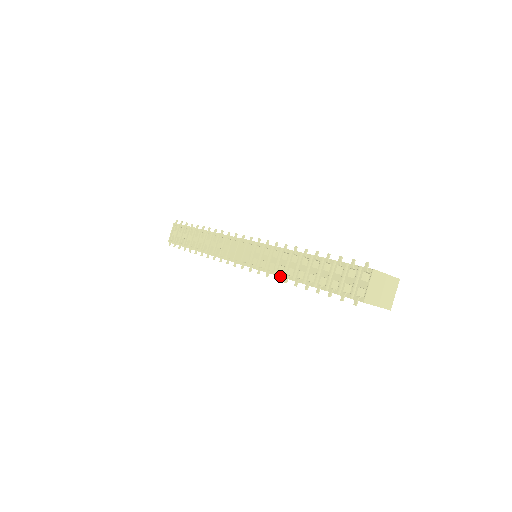
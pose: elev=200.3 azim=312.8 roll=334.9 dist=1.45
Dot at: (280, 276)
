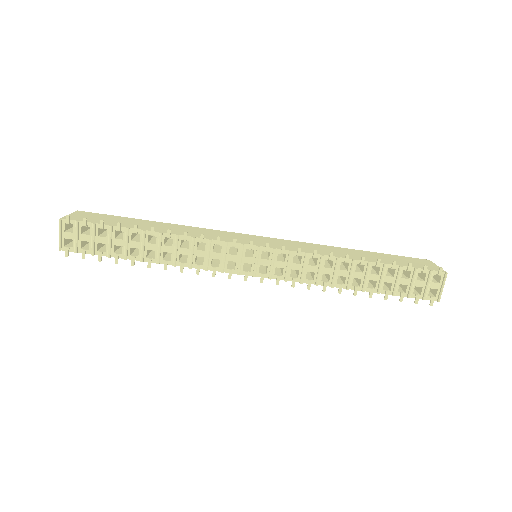
Dot at: (326, 286)
